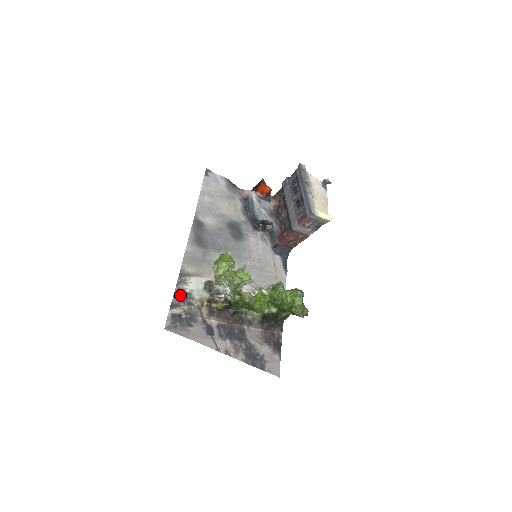
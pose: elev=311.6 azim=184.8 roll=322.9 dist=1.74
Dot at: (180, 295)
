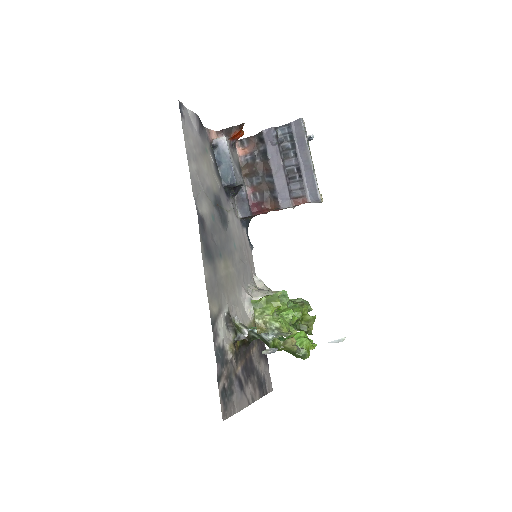
Dot at: (219, 358)
